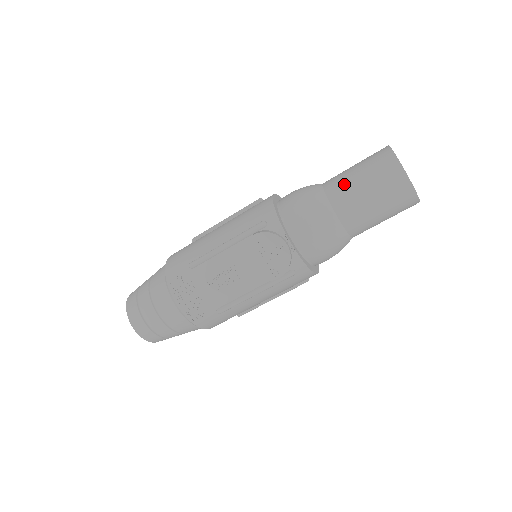
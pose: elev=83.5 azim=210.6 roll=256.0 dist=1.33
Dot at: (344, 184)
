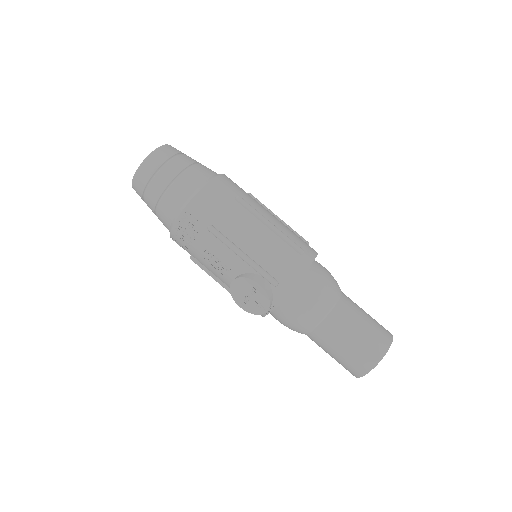
Dot at: (341, 329)
